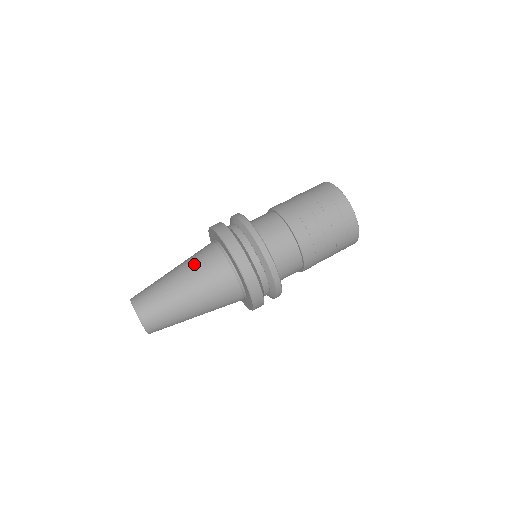
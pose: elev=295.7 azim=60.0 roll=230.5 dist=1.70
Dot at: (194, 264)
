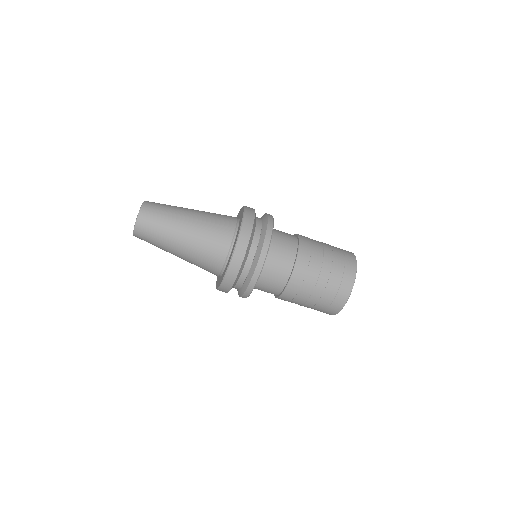
Dot at: (198, 252)
